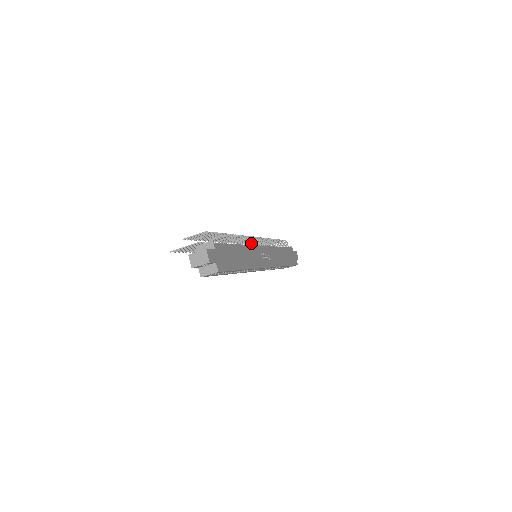
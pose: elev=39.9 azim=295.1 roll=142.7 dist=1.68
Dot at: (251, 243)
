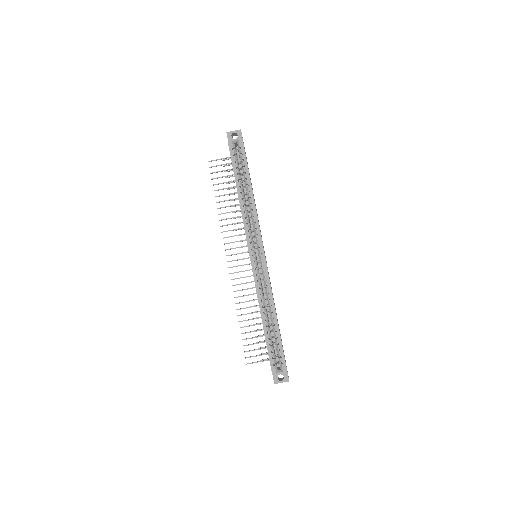
Dot at: occluded
